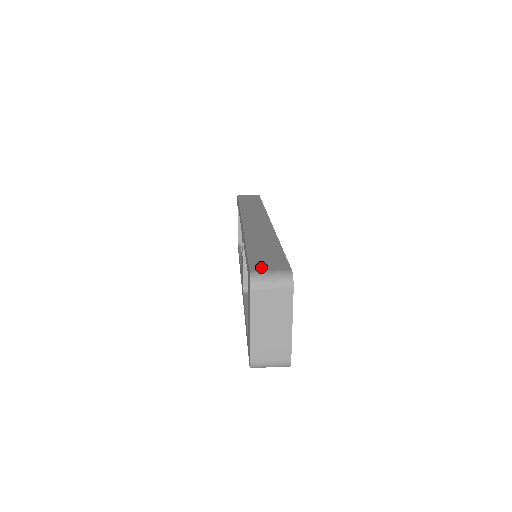
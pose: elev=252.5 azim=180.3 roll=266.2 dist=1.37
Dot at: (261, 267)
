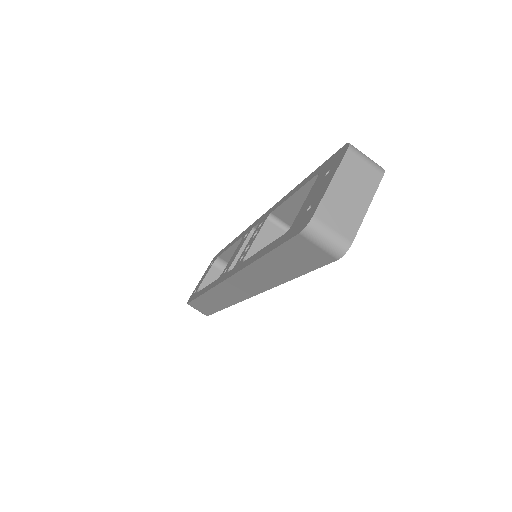
Dot at: occluded
